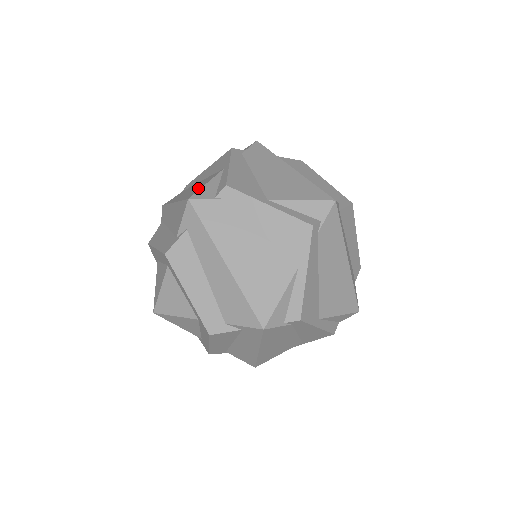
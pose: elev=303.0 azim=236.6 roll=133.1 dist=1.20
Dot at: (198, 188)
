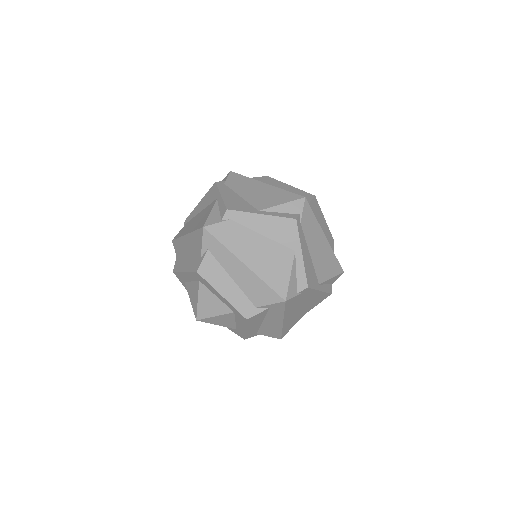
Dot at: (205, 218)
